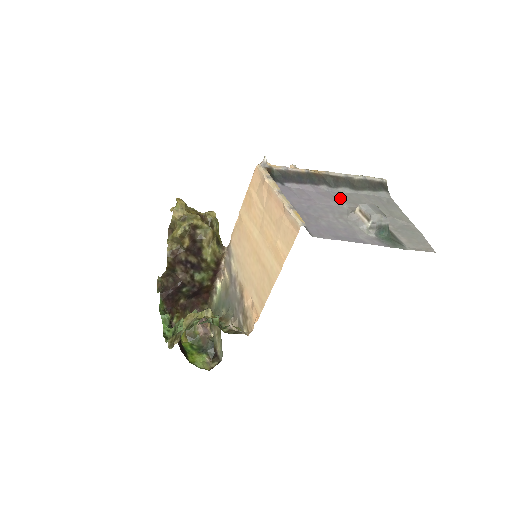
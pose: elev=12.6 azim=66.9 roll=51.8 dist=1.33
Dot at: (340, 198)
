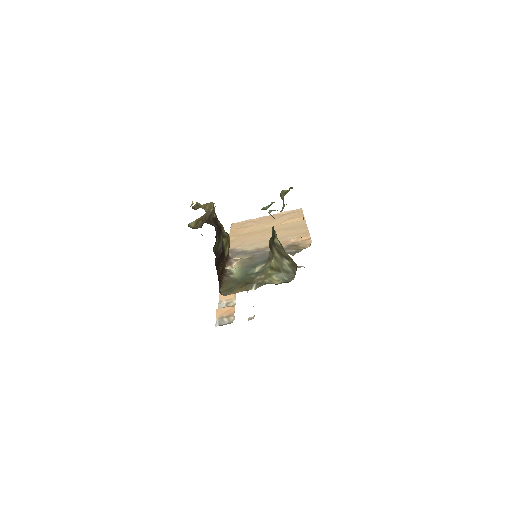
Dot at: occluded
